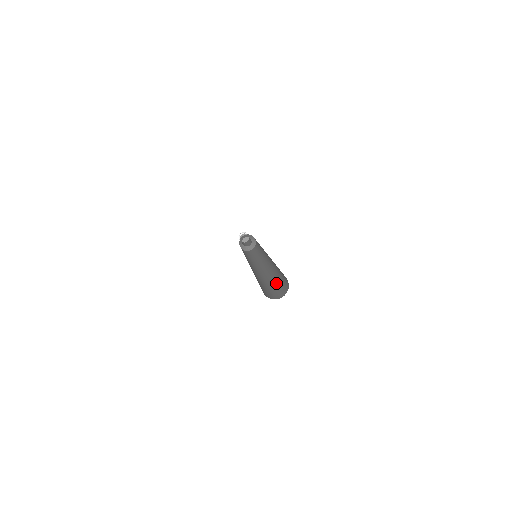
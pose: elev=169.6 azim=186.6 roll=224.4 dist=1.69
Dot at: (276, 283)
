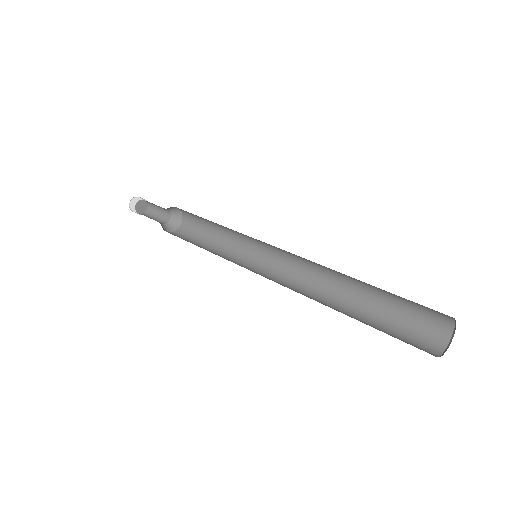
Dot at: (378, 317)
